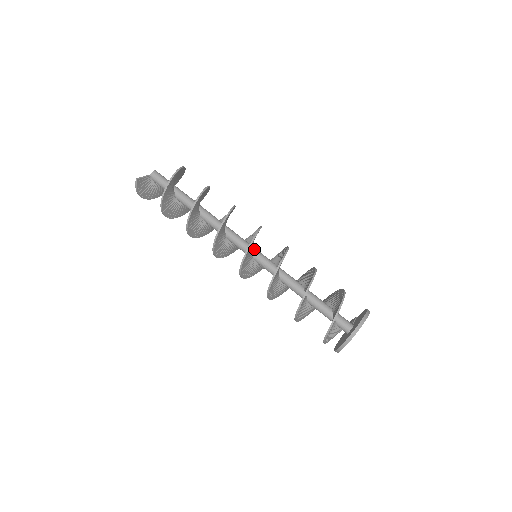
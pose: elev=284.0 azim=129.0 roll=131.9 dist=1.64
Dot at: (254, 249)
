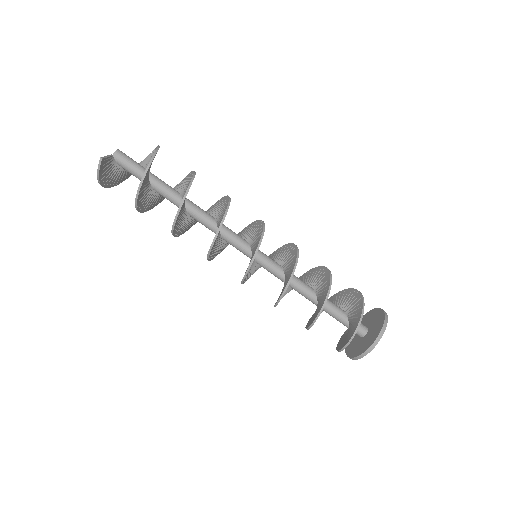
Dot at: occluded
